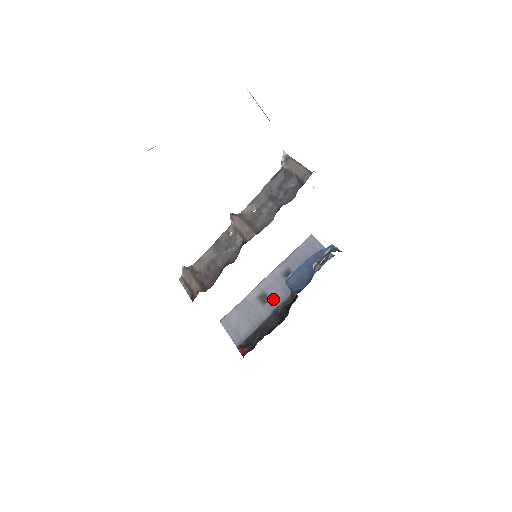
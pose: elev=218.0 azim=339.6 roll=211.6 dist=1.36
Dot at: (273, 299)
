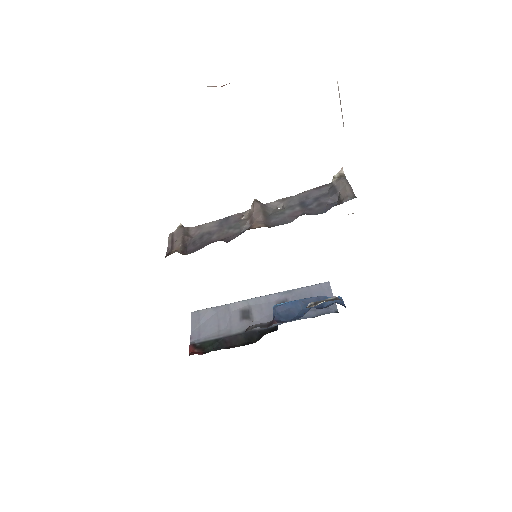
Dot at: (254, 320)
